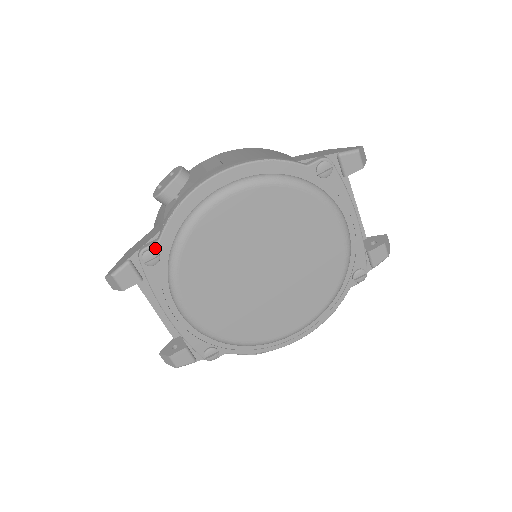
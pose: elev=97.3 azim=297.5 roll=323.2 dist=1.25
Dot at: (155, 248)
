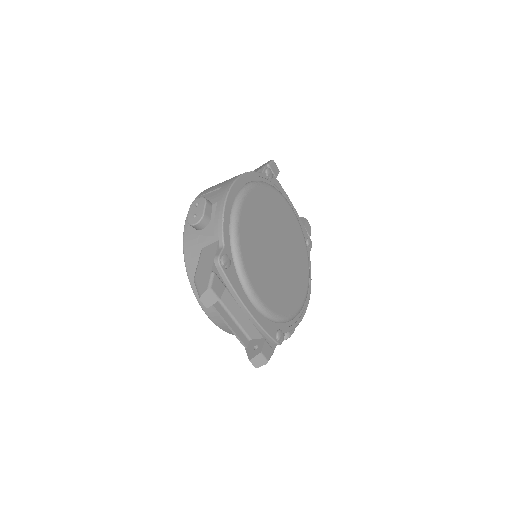
Dot at: (224, 253)
